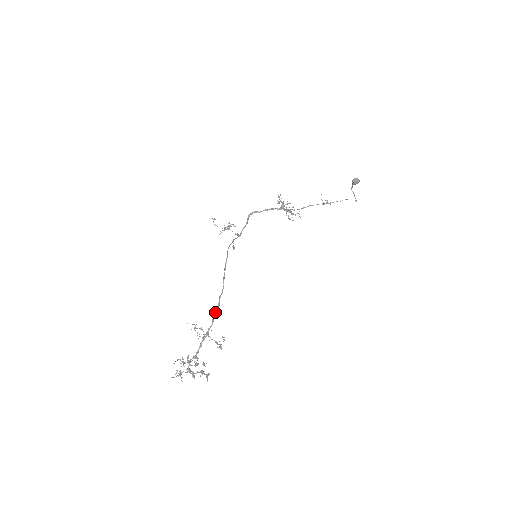
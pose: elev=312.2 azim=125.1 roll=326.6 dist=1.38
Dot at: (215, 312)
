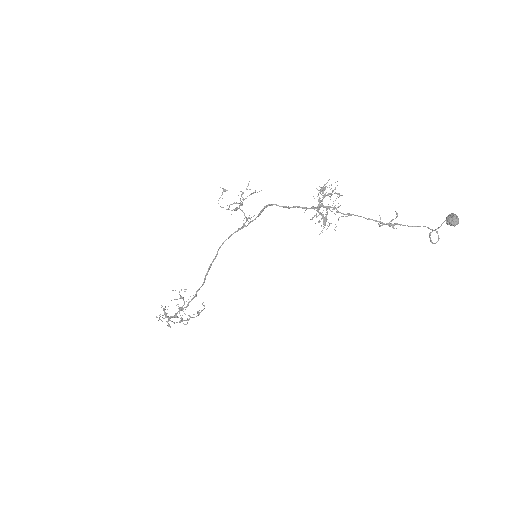
Dot at: (191, 300)
